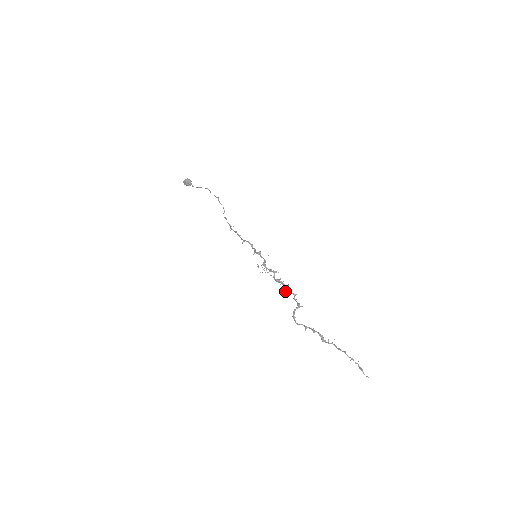
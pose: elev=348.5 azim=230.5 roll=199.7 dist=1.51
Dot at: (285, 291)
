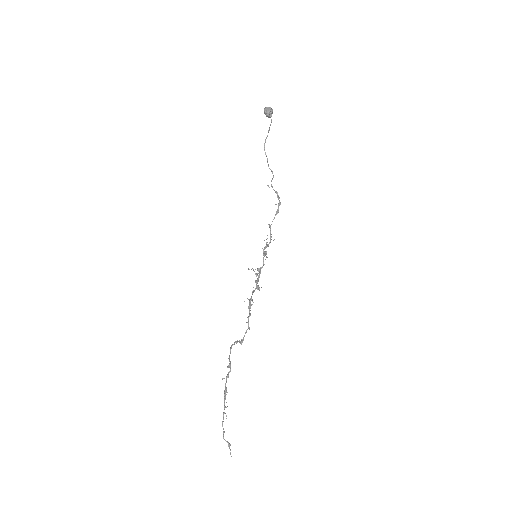
Dot at: occluded
